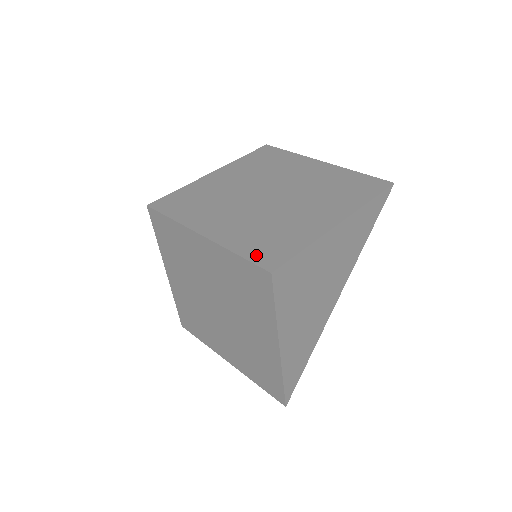
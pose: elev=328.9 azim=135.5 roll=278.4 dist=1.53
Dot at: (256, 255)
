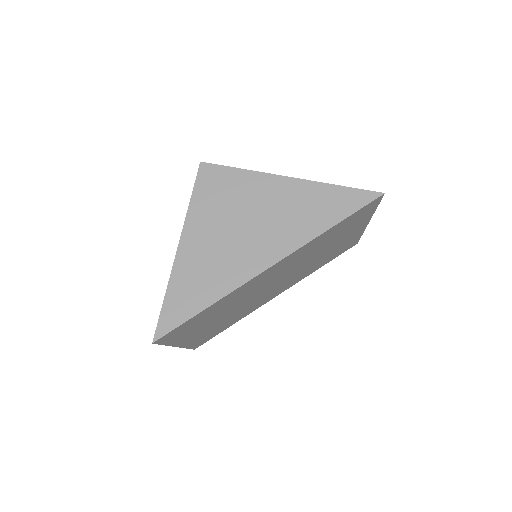
Dot at: occluded
